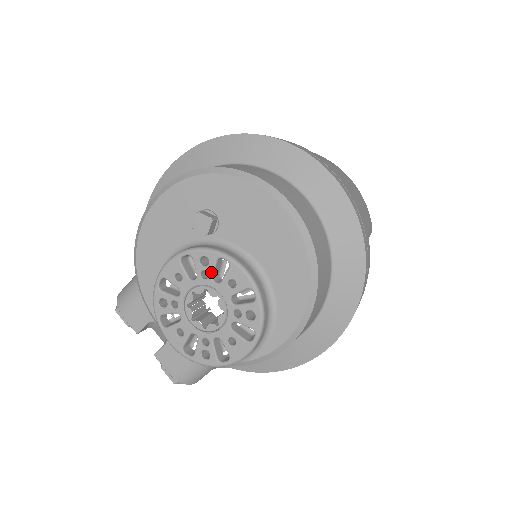
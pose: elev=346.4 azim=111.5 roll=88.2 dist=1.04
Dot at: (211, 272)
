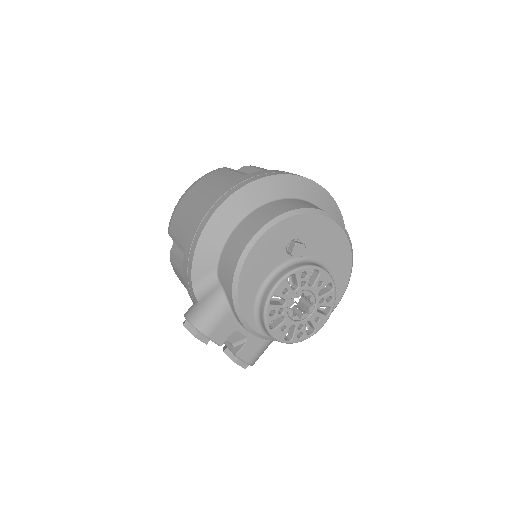
Dot at: (308, 281)
